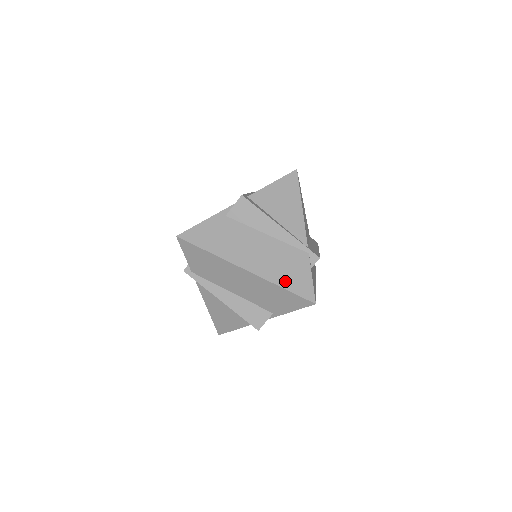
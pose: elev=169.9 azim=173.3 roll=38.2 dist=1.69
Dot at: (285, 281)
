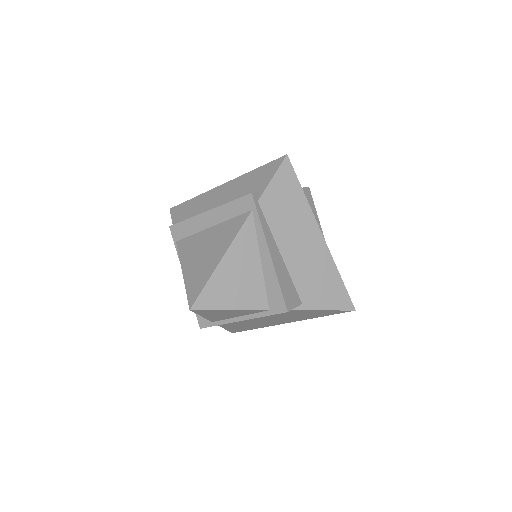
Dot at: occluded
